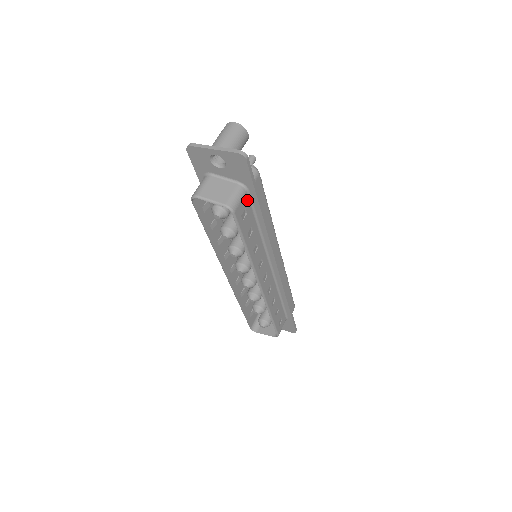
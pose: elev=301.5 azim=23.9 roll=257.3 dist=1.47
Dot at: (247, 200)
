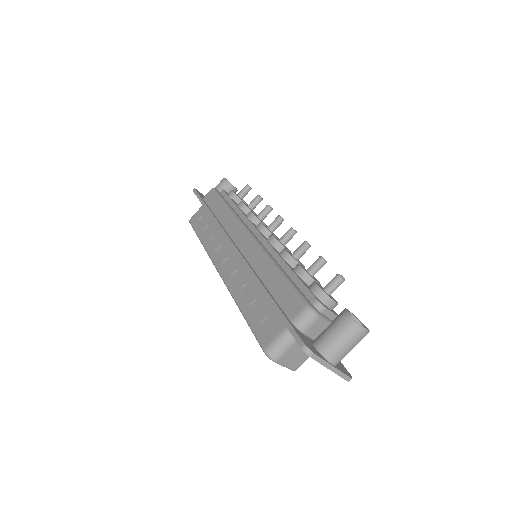
Dot at: occluded
